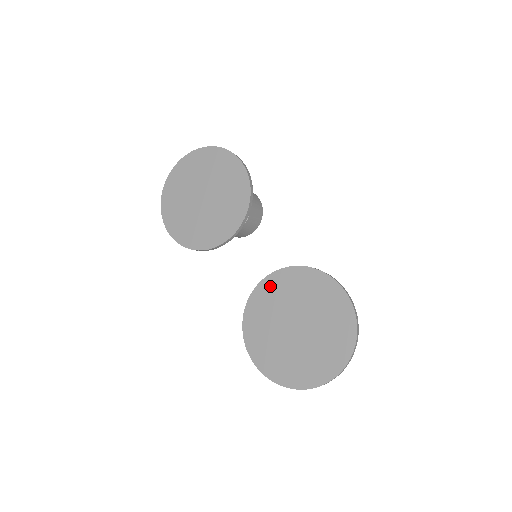
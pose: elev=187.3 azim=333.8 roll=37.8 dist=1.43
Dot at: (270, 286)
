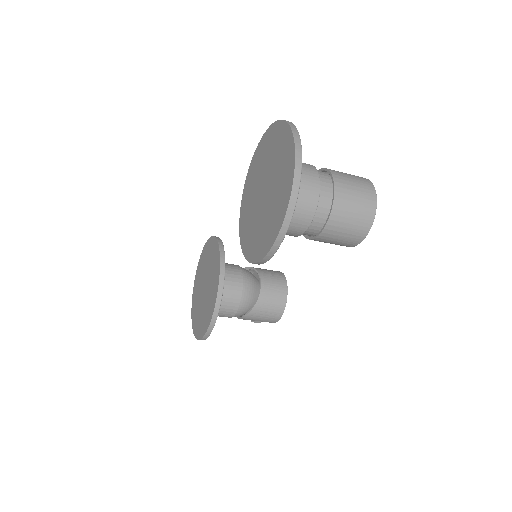
Dot at: (243, 222)
